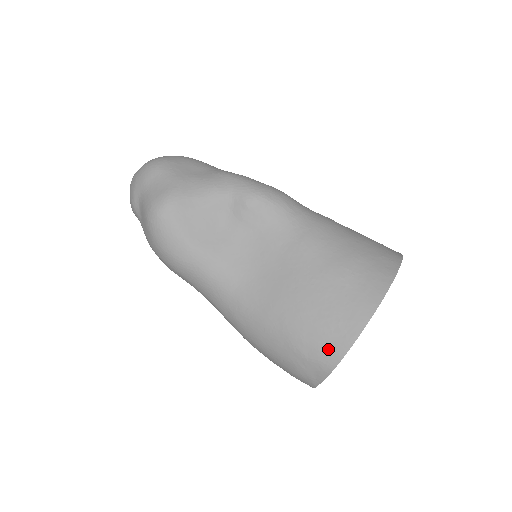
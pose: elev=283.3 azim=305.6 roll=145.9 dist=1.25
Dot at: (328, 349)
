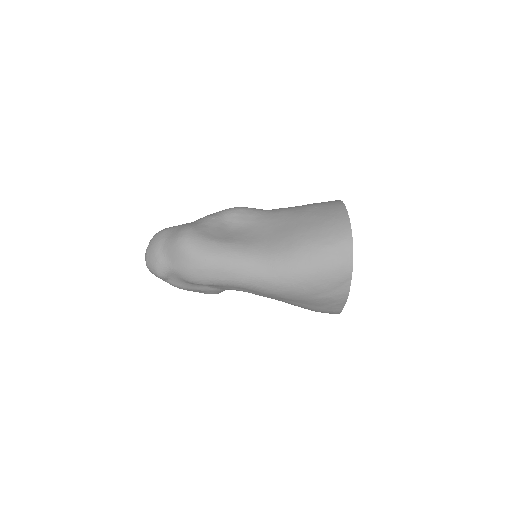
Dot at: (340, 230)
